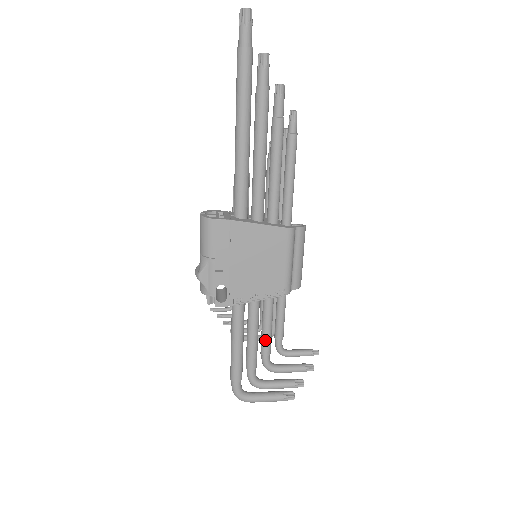
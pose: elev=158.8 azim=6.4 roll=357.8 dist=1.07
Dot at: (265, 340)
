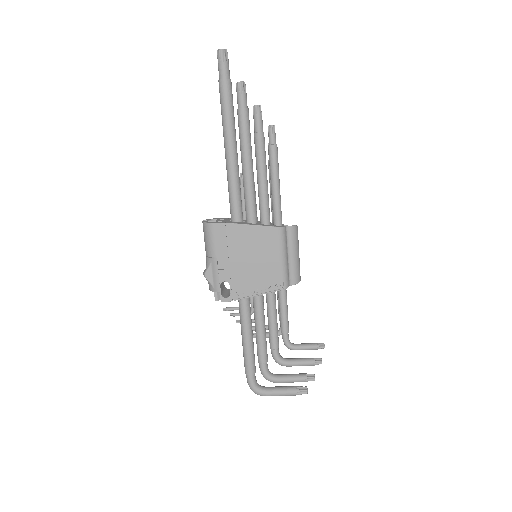
Dot at: (271, 334)
